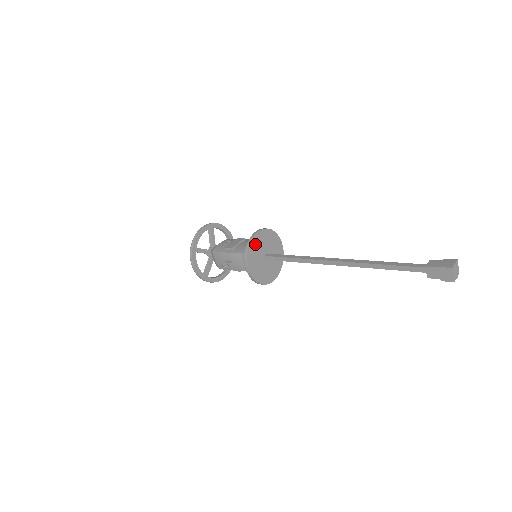
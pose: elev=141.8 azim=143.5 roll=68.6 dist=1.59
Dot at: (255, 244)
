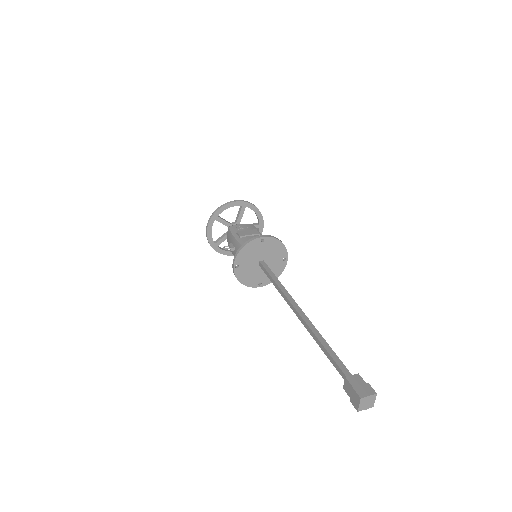
Dot at: (253, 246)
